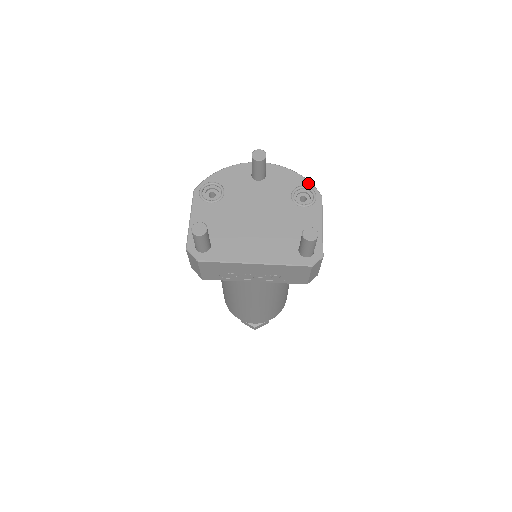
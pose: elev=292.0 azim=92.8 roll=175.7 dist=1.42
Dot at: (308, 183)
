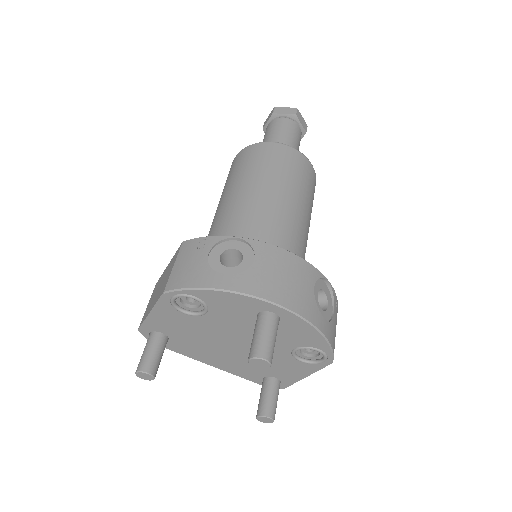
Dot at: (328, 350)
